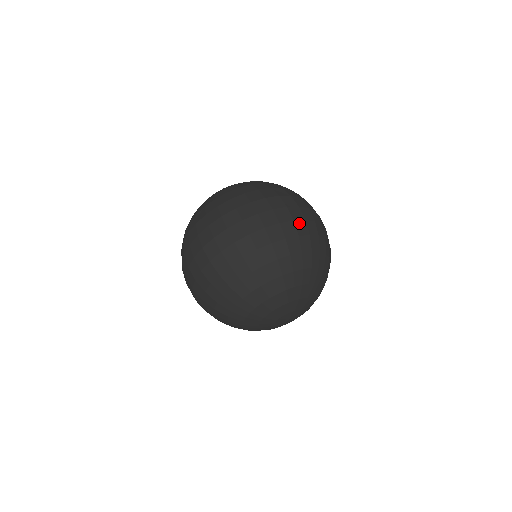
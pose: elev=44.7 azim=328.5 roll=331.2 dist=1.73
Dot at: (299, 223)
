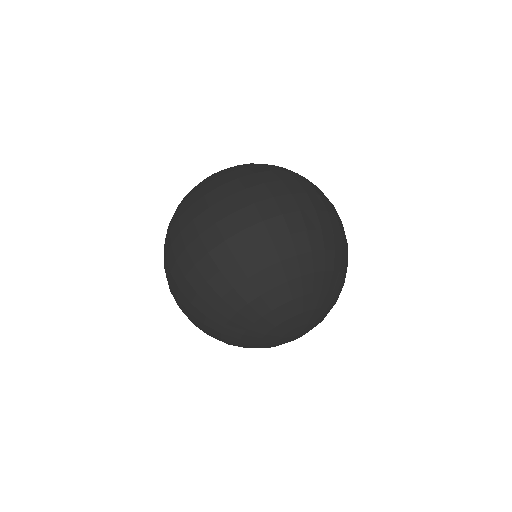
Dot at: (307, 214)
